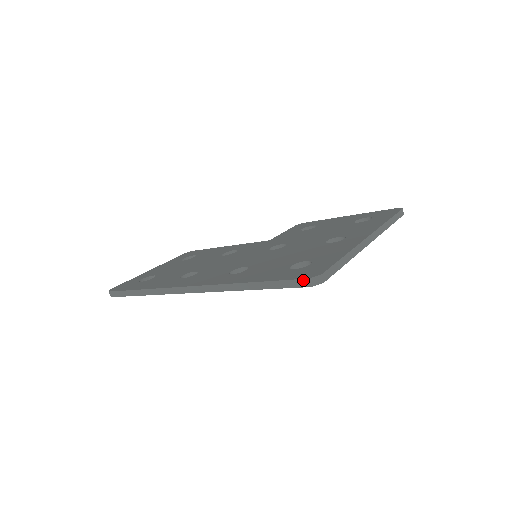
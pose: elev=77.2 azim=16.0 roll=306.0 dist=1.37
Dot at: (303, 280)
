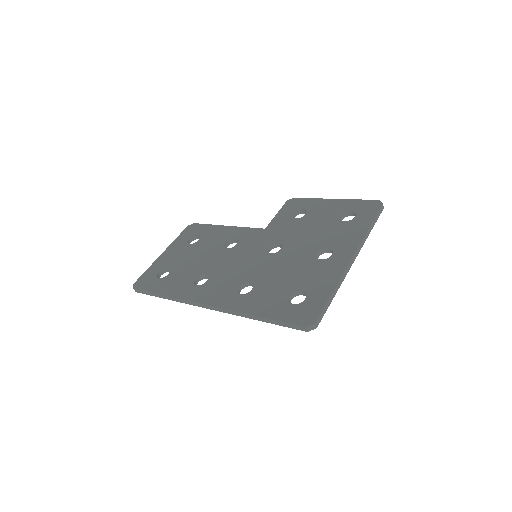
Dot at: (301, 327)
